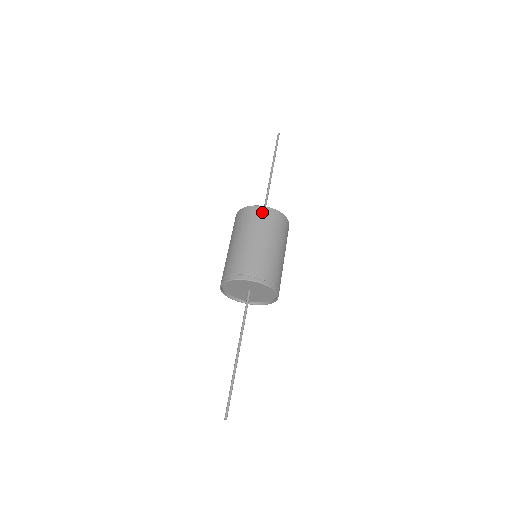
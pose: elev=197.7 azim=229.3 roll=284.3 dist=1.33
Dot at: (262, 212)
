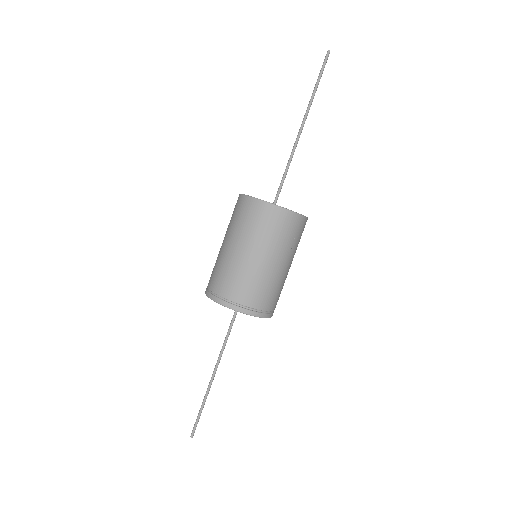
Dot at: (274, 216)
